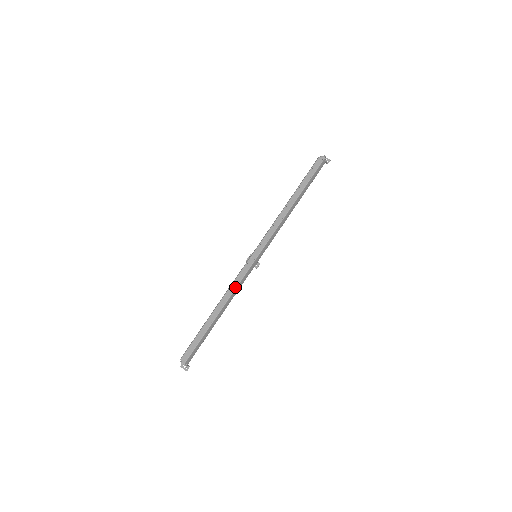
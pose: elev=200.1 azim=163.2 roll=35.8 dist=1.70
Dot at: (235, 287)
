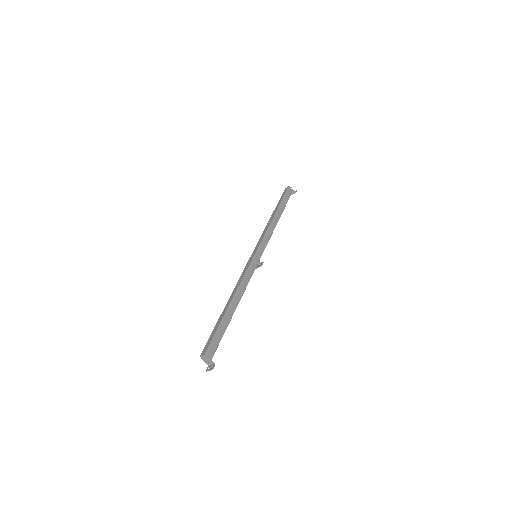
Dot at: (242, 278)
